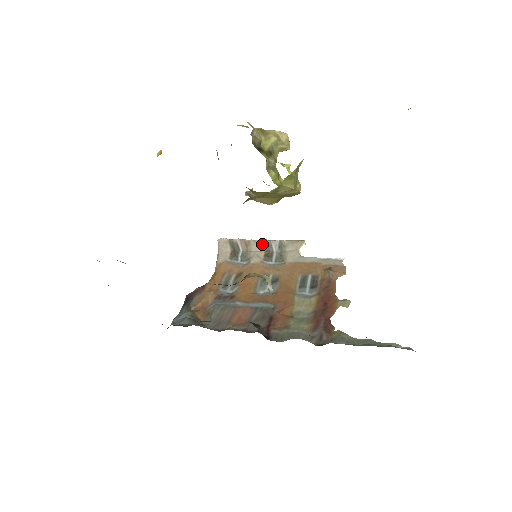
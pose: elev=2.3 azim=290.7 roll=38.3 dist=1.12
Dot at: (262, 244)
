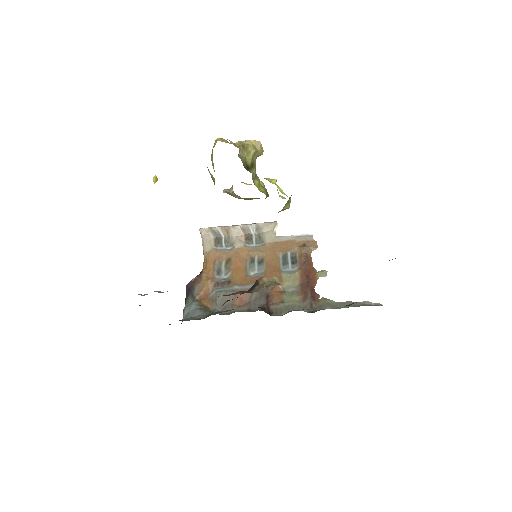
Dot at: (241, 229)
